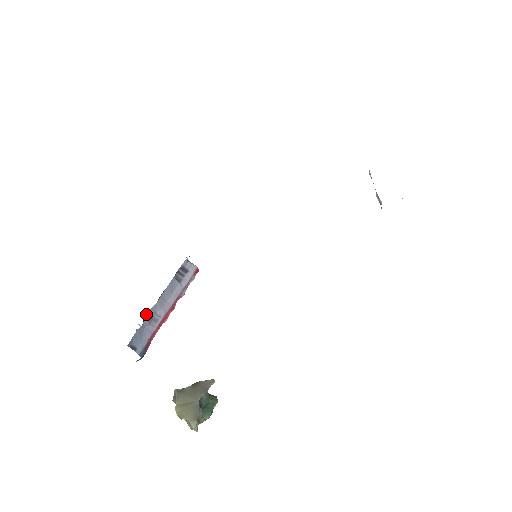
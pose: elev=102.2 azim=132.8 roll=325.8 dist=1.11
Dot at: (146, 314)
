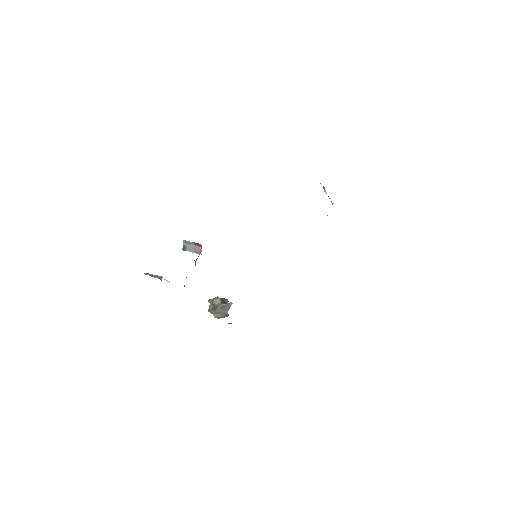
Dot at: occluded
